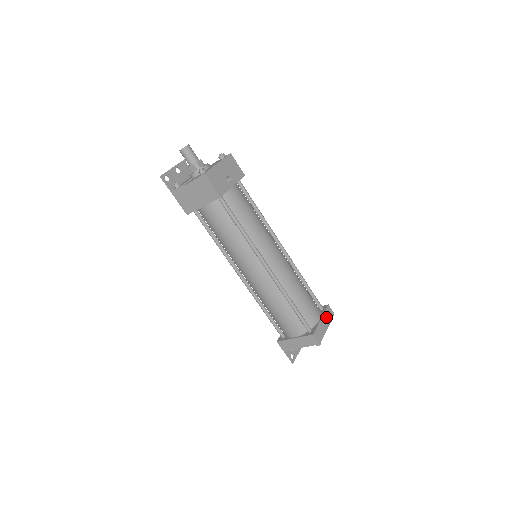
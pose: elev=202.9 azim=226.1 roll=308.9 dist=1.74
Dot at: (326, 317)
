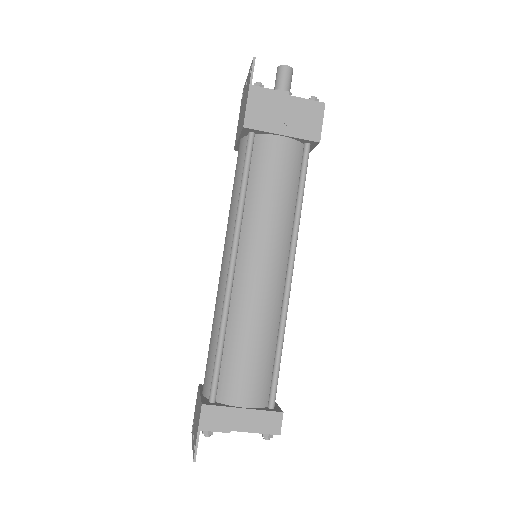
Dot at: occluded
